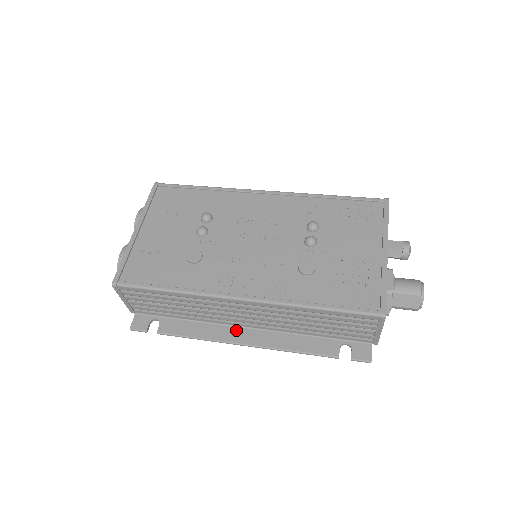
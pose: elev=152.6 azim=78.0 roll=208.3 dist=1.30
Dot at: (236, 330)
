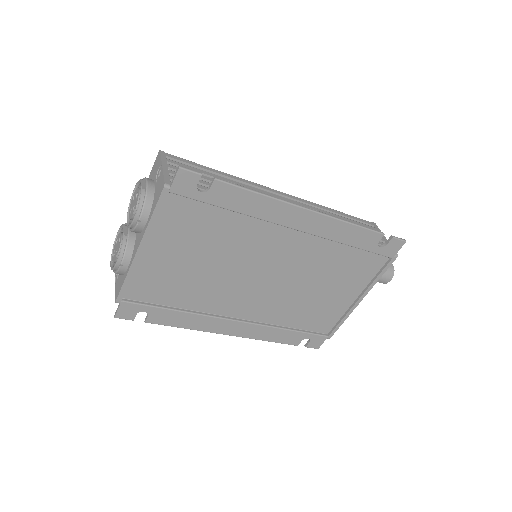
Dot at: (289, 216)
